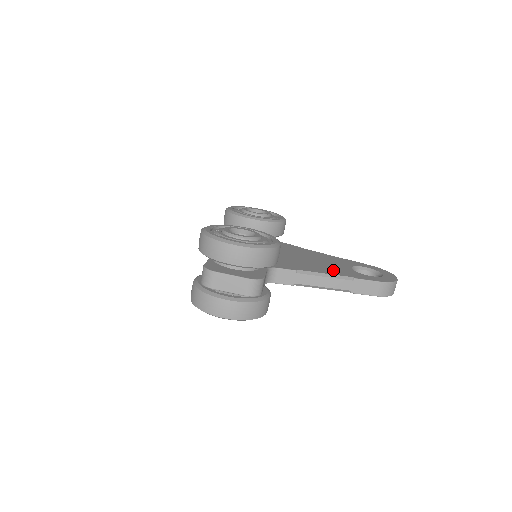
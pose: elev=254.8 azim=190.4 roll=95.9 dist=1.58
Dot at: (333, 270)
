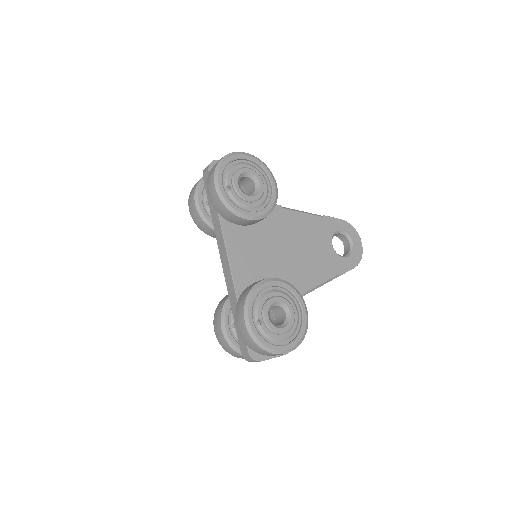
Dot at: (324, 268)
